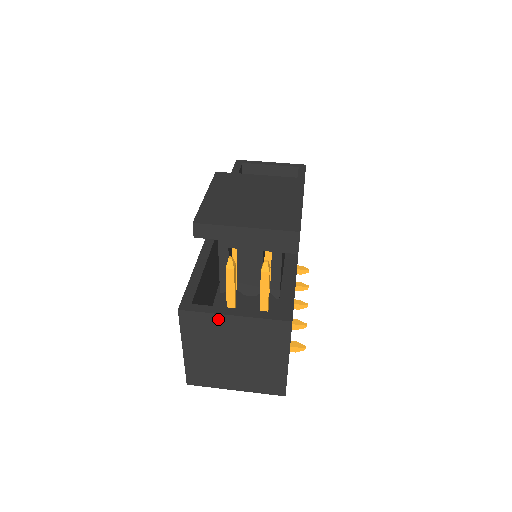
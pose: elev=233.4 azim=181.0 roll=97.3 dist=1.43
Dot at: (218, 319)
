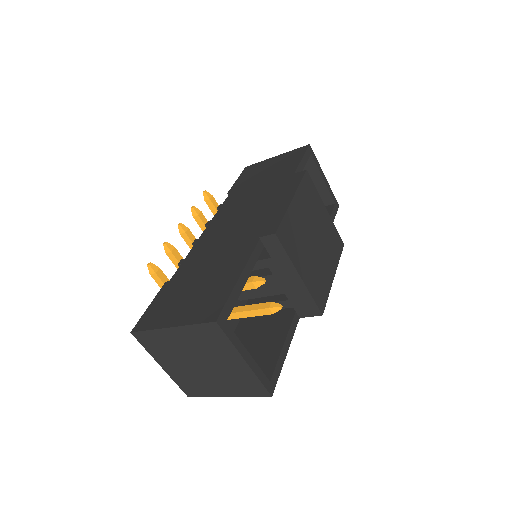
Dot at: (231, 351)
